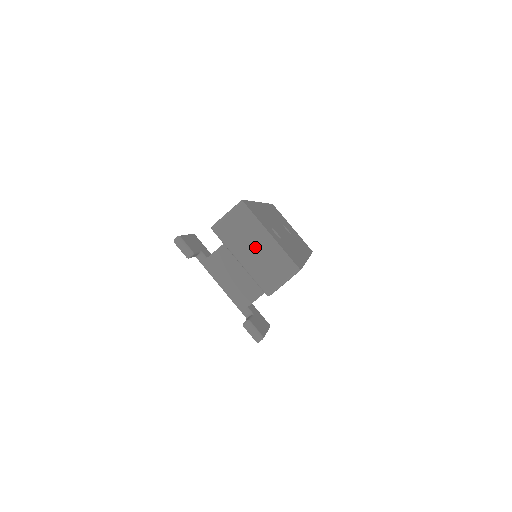
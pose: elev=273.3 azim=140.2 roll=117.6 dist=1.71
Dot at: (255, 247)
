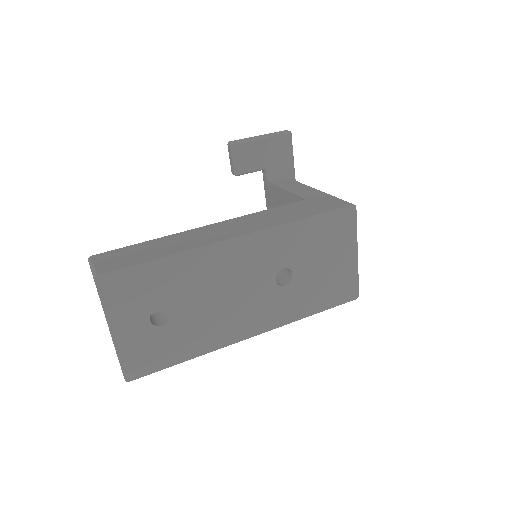
Dot at: occluded
